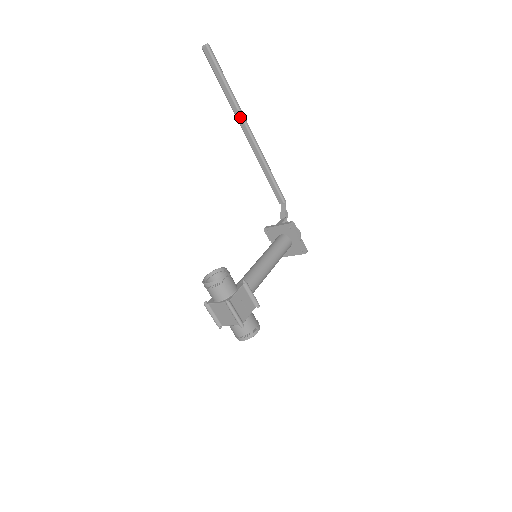
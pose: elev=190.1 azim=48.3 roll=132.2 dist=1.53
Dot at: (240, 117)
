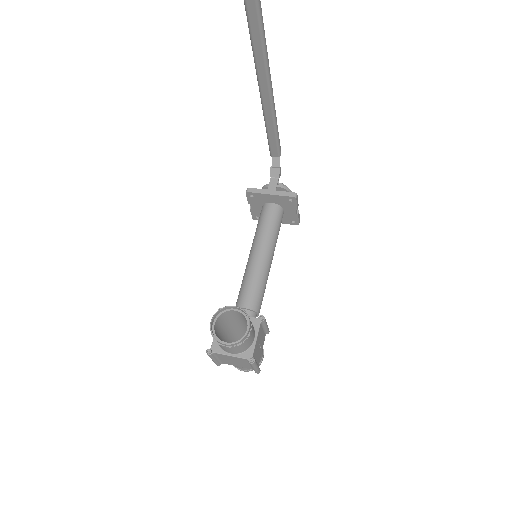
Dot at: (258, 32)
